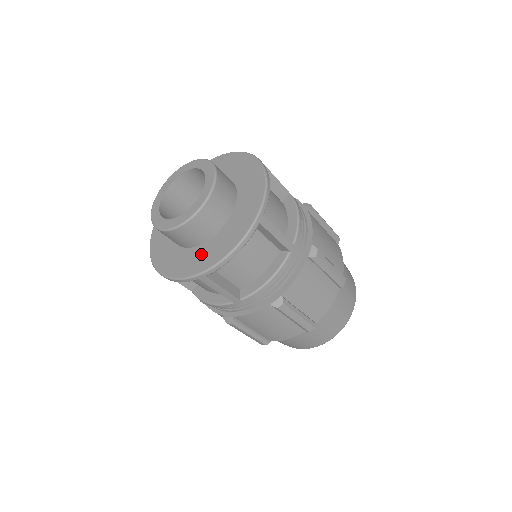
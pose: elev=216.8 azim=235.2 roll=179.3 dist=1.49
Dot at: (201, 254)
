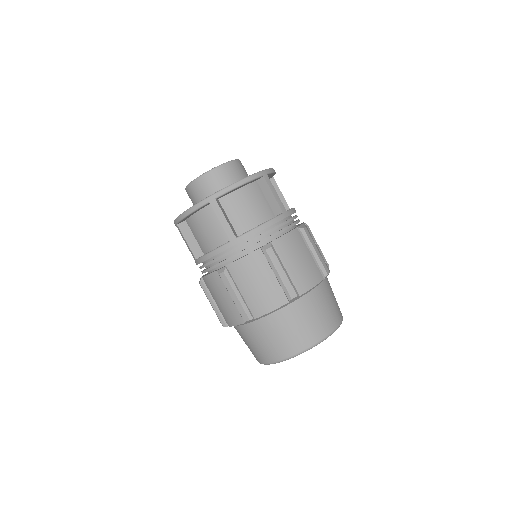
Dot at: occluded
